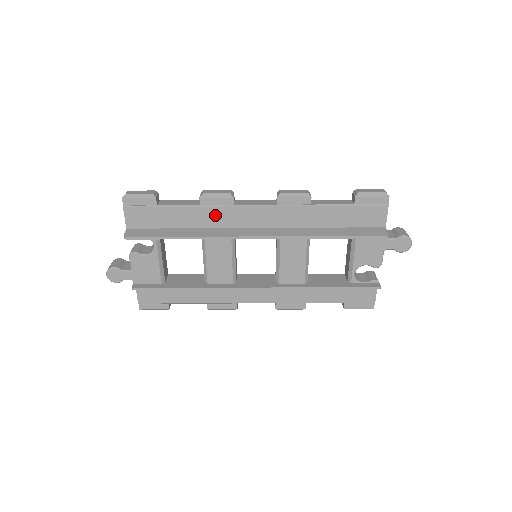
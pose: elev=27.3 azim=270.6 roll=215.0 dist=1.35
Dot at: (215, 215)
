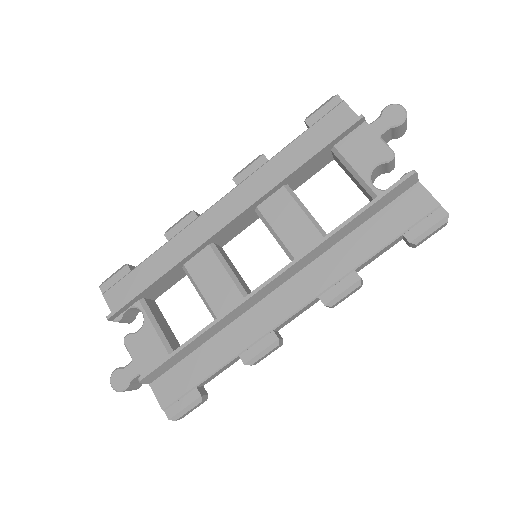
Dot at: (186, 240)
